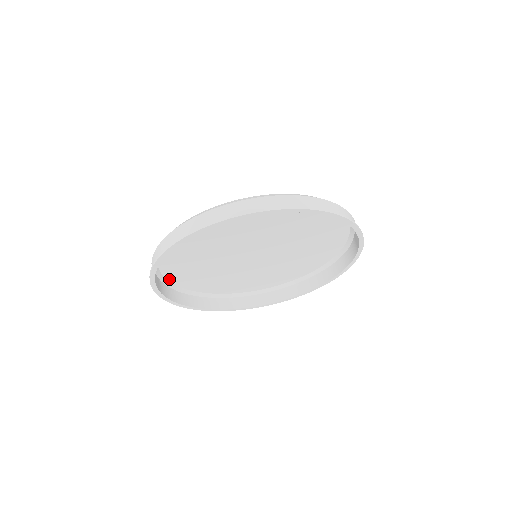
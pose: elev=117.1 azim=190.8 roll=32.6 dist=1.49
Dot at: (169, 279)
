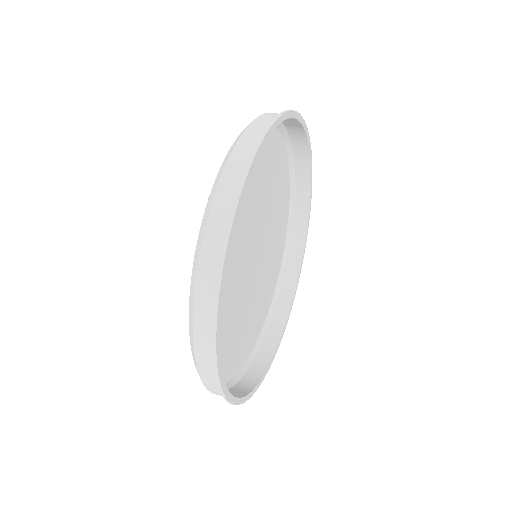
Dot at: occluded
